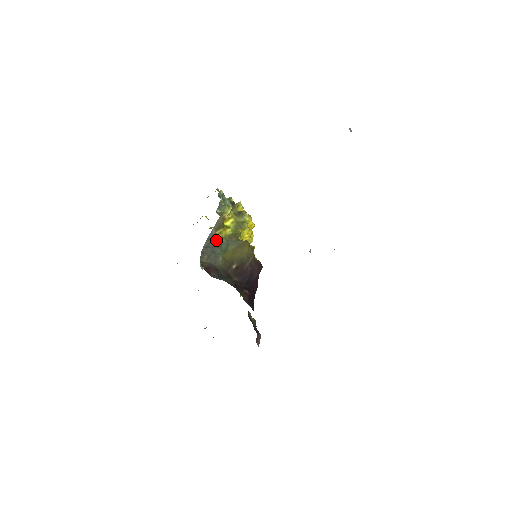
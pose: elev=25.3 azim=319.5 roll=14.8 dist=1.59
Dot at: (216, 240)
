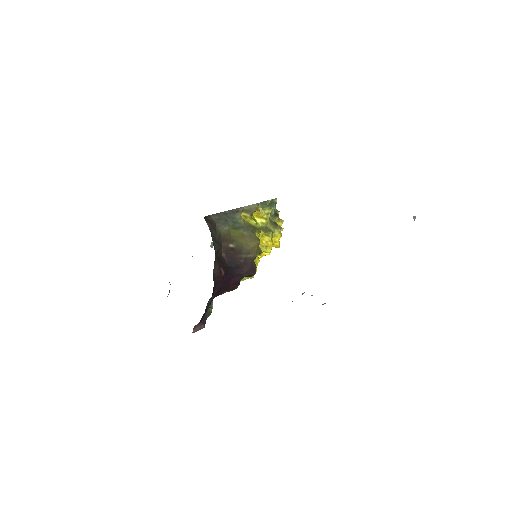
Dot at: (236, 215)
